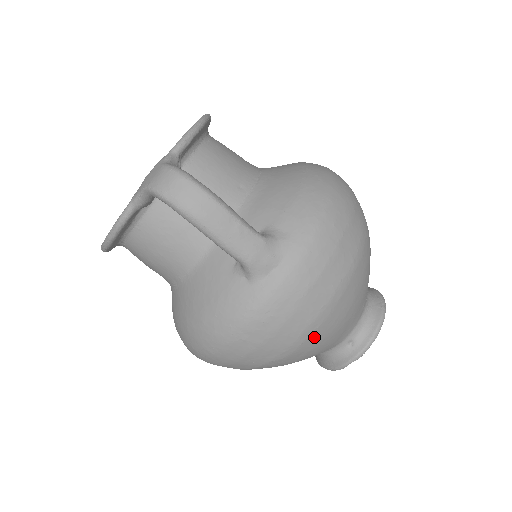
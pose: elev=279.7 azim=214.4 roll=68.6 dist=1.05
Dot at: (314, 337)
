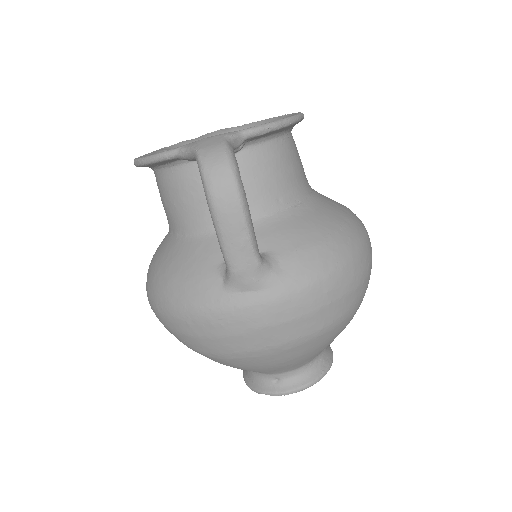
Dot at: (246, 361)
